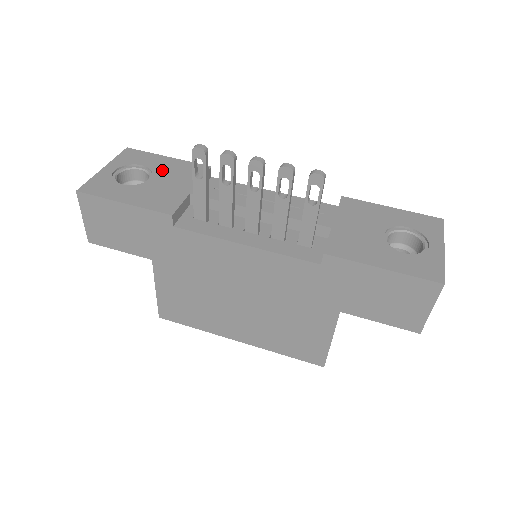
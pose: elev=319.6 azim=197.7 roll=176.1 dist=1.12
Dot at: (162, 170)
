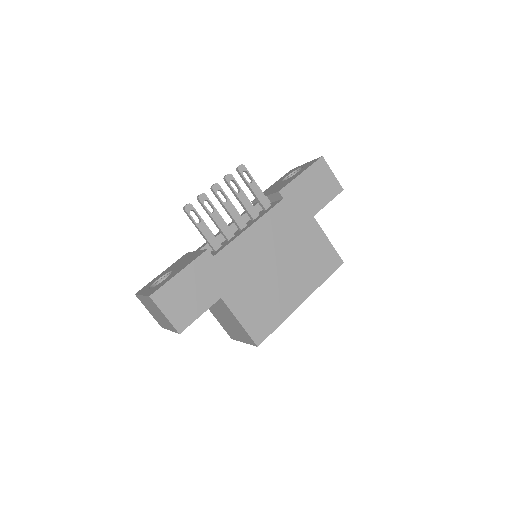
Dot at: occluded
